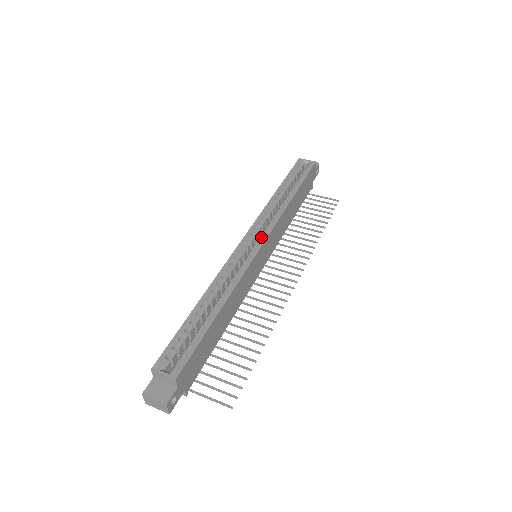
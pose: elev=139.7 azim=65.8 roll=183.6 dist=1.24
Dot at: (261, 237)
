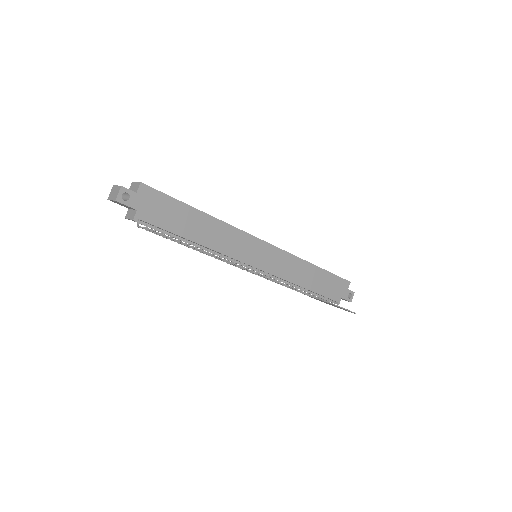
Dot at: occluded
